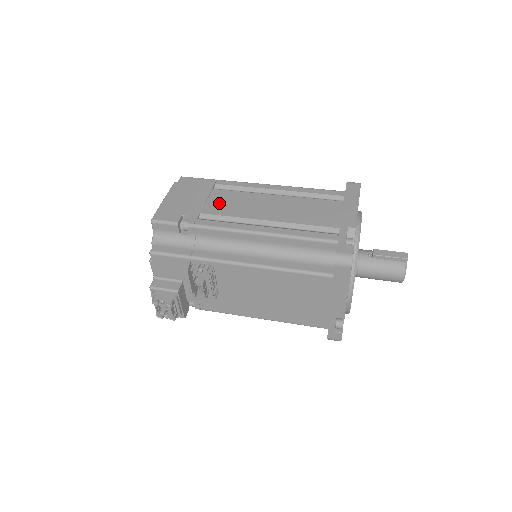
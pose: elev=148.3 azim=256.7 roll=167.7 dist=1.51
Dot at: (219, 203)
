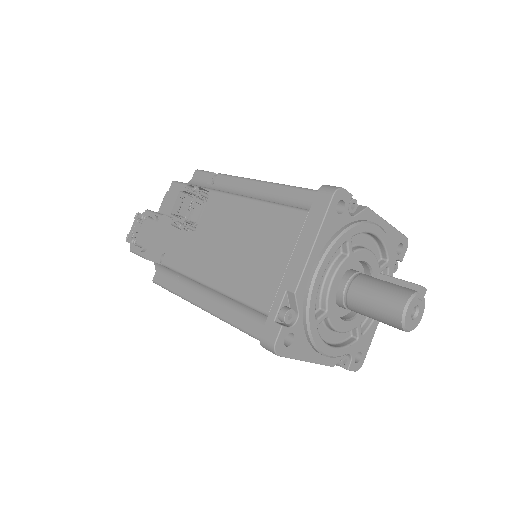
Dot at: occluded
